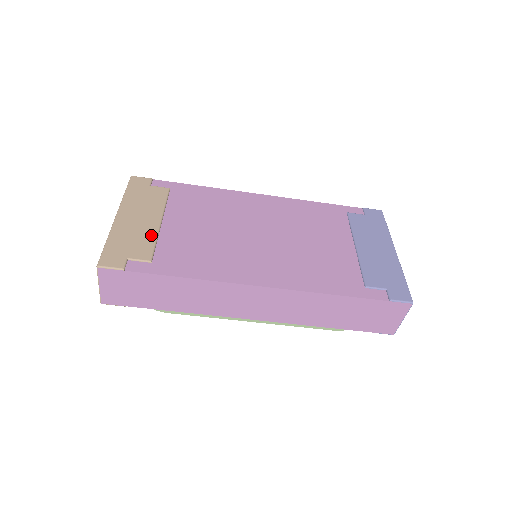
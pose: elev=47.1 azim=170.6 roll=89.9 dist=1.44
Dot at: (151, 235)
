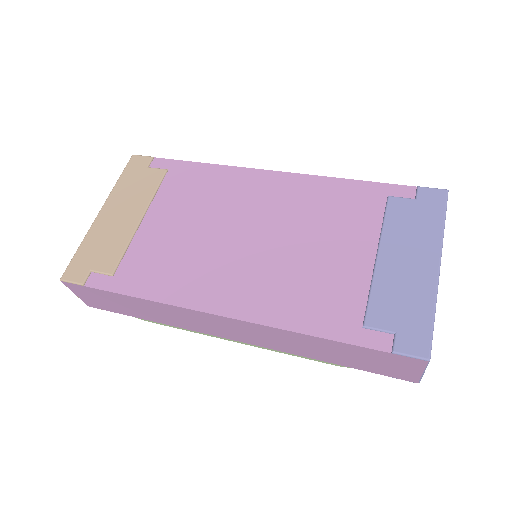
Dot at: (124, 238)
